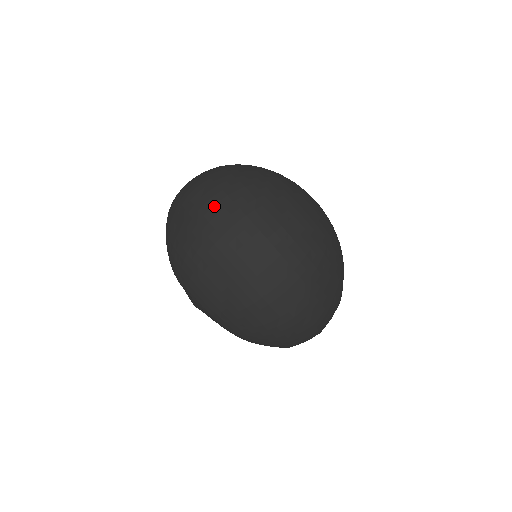
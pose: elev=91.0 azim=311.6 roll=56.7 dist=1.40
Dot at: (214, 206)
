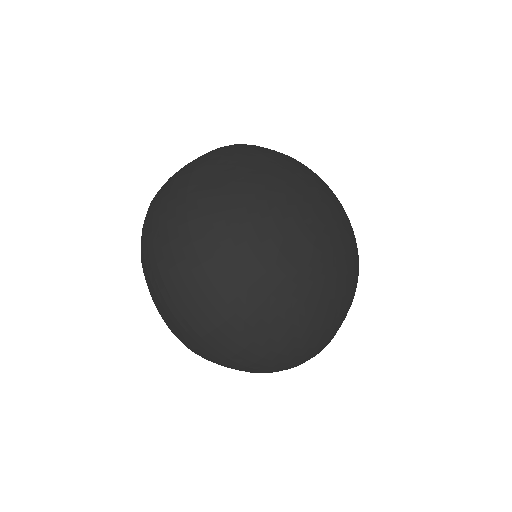
Dot at: (204, 337)
